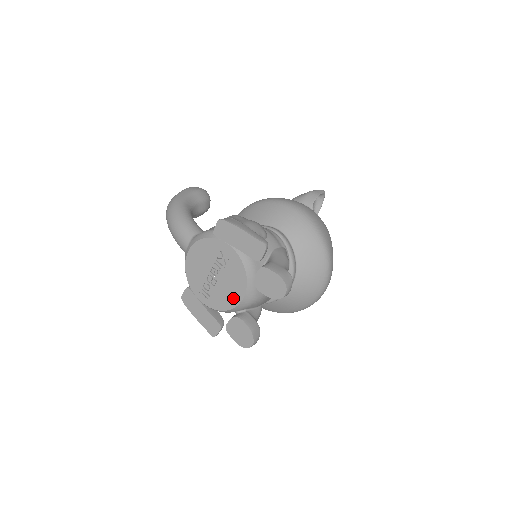
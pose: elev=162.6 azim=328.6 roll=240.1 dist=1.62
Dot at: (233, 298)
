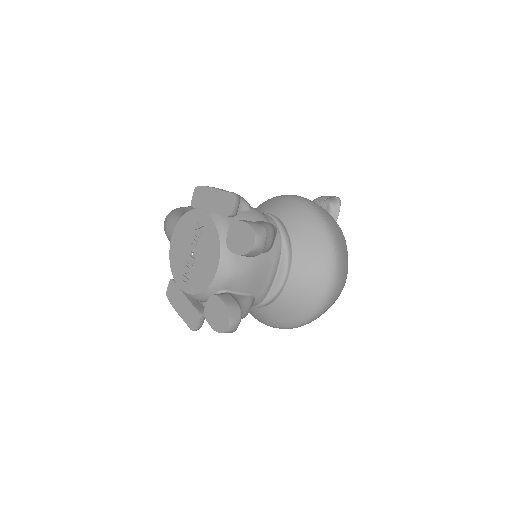
Dot at: (209, 272)
